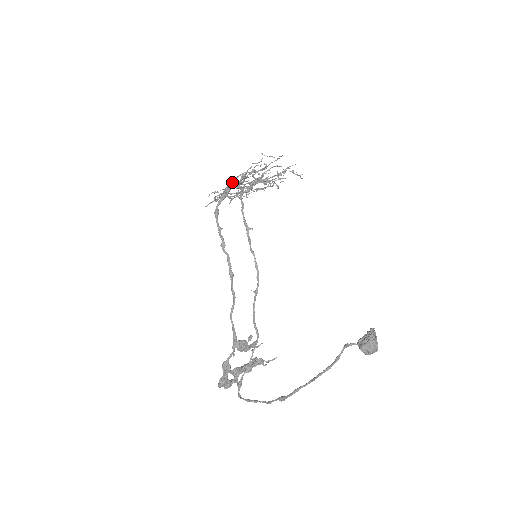
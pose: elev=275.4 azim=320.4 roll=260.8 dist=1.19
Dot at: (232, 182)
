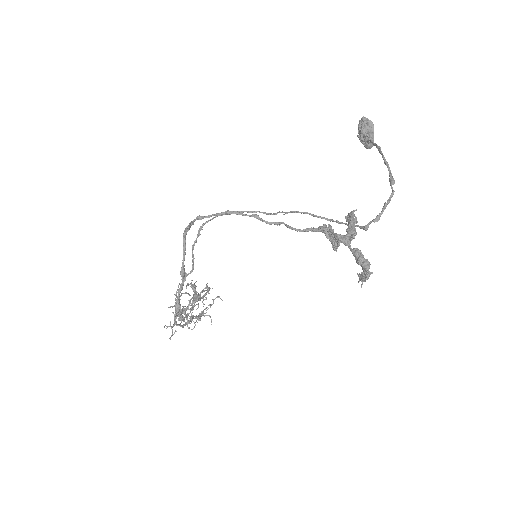
Dot at: (186, 232)
